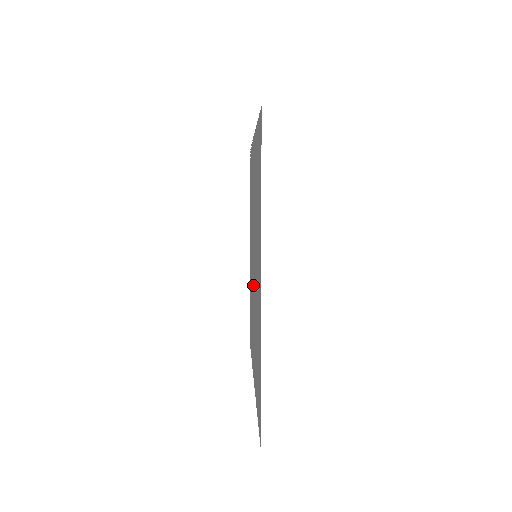
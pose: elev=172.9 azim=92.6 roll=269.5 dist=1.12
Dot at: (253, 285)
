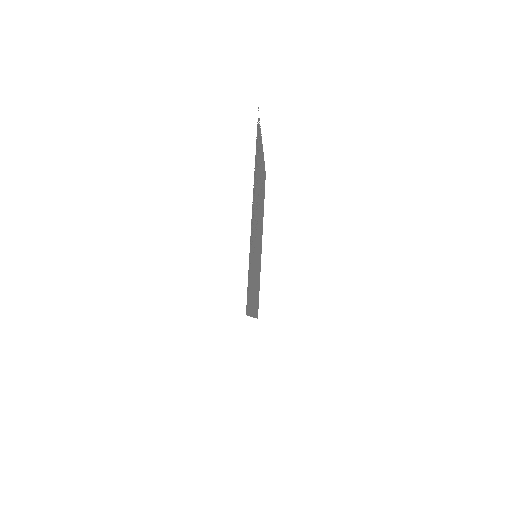
Dot at: (259, 223)
